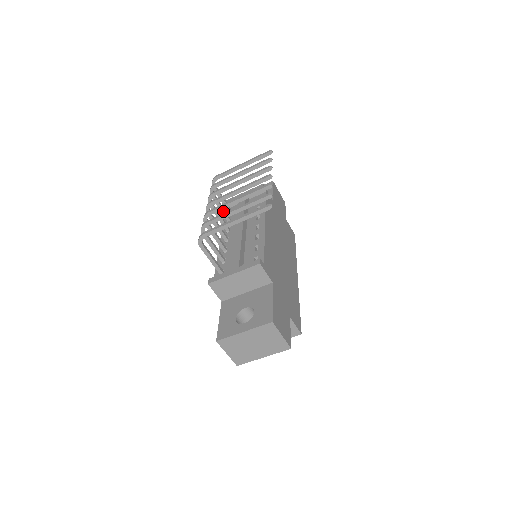
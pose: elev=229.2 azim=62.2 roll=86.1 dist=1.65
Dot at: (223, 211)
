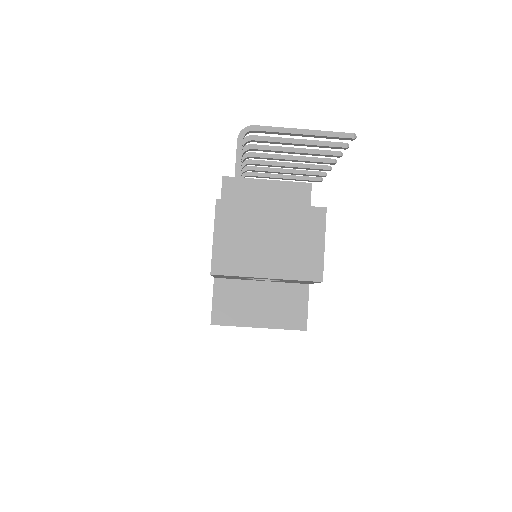
Dot at: occluded
